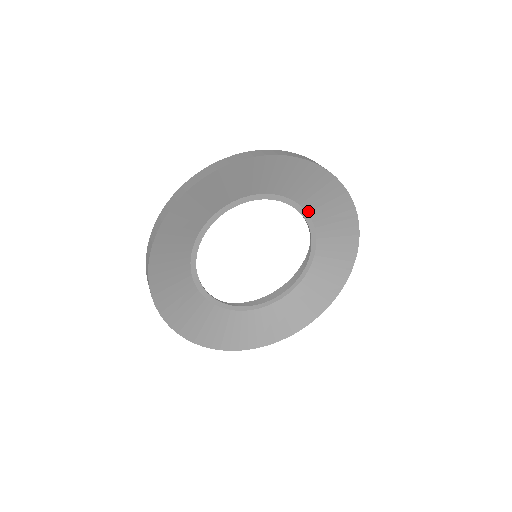
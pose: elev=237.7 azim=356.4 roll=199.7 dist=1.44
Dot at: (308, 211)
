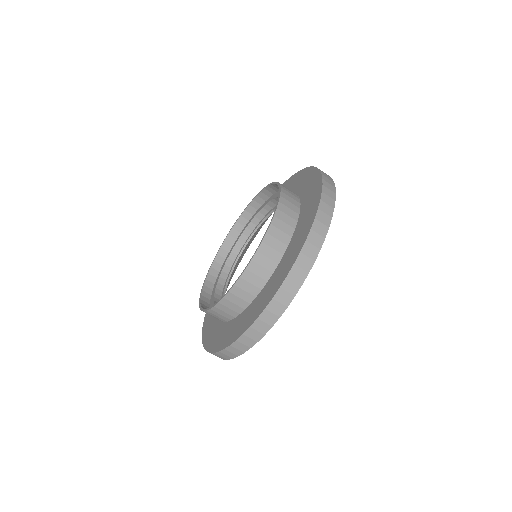
Dot at: occluded
